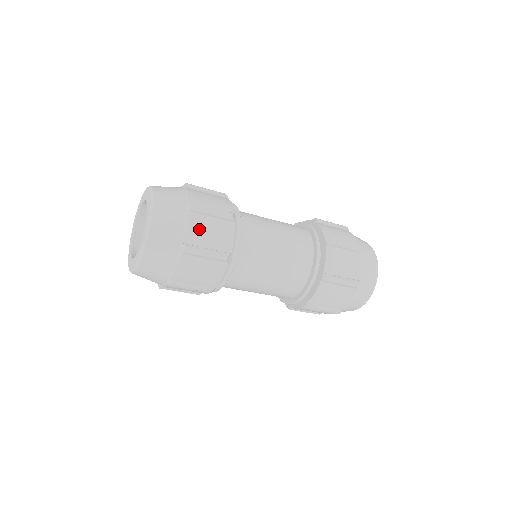
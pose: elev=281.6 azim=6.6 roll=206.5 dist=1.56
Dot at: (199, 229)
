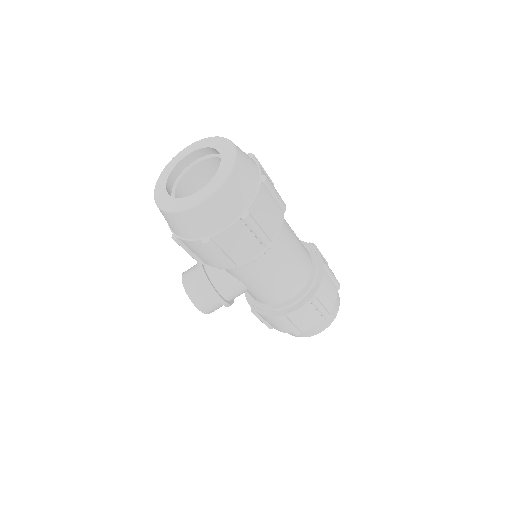
Dot at: (264, 173)
